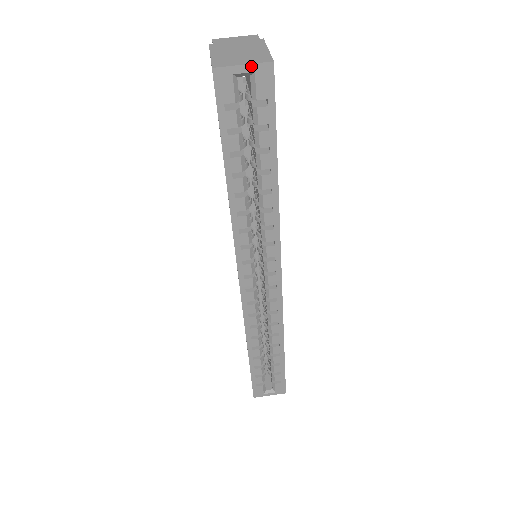
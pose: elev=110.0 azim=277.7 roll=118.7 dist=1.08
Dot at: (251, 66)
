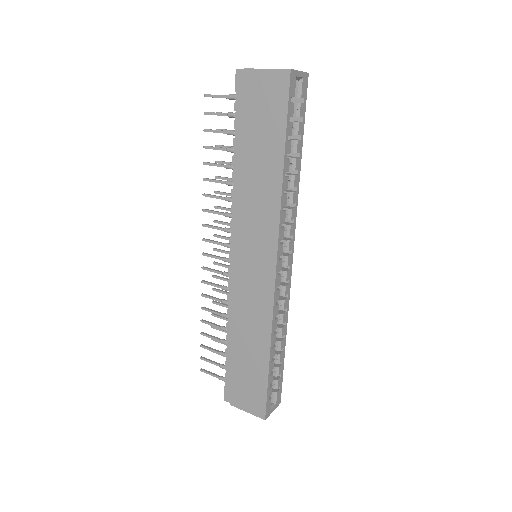
Dot at: (302, 73)
